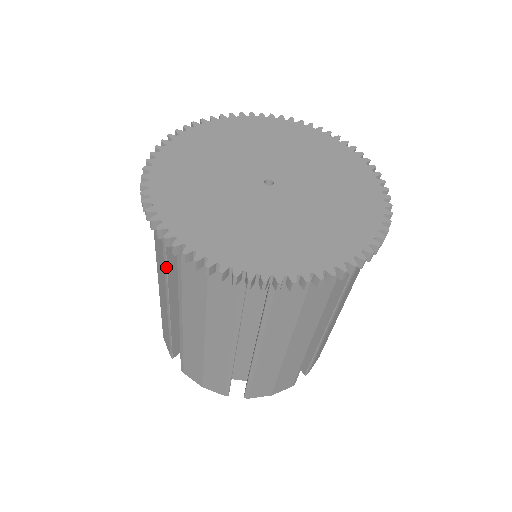
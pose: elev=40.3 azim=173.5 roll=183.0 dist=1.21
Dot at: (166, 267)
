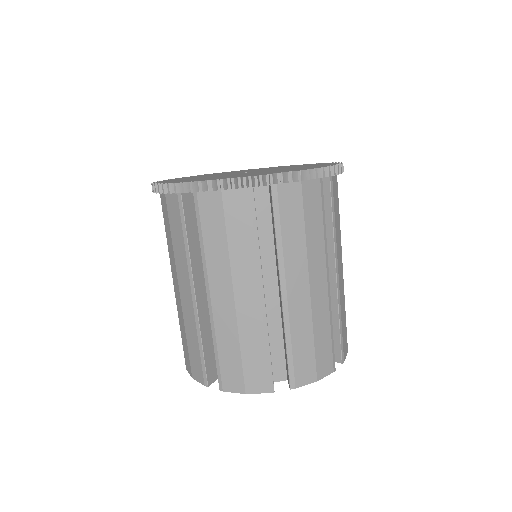
Dot at: (257, 234)
